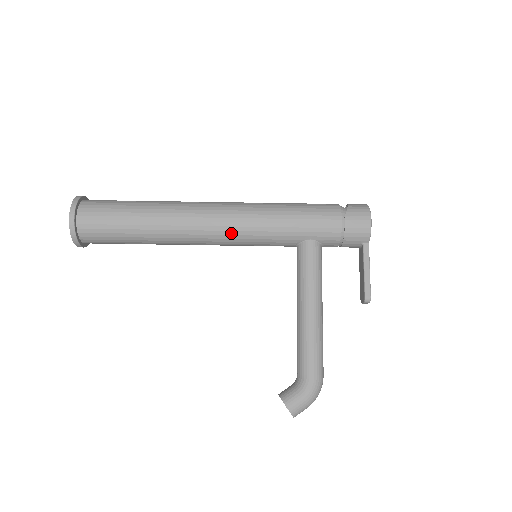
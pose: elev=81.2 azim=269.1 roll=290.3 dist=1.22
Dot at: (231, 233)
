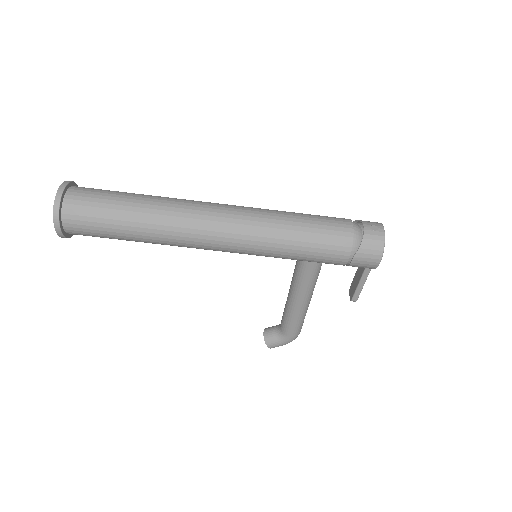
Dot at: (231, 252)
